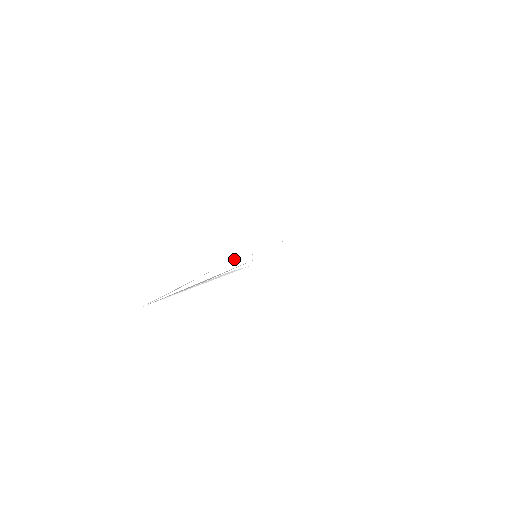
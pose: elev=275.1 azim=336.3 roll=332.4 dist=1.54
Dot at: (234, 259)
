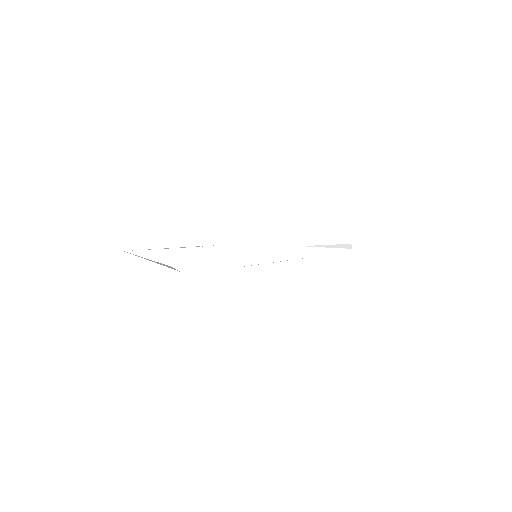
Dot at: (300, 239)
